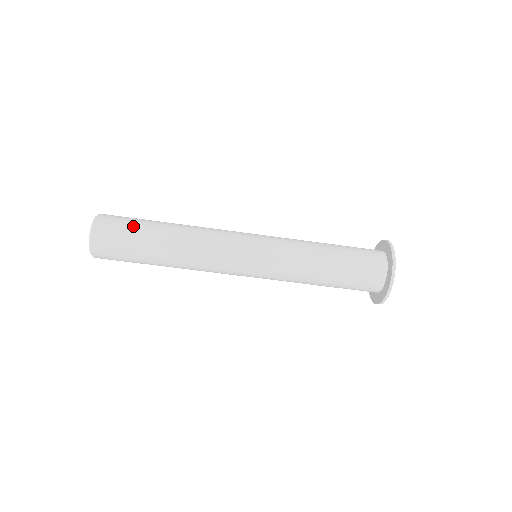
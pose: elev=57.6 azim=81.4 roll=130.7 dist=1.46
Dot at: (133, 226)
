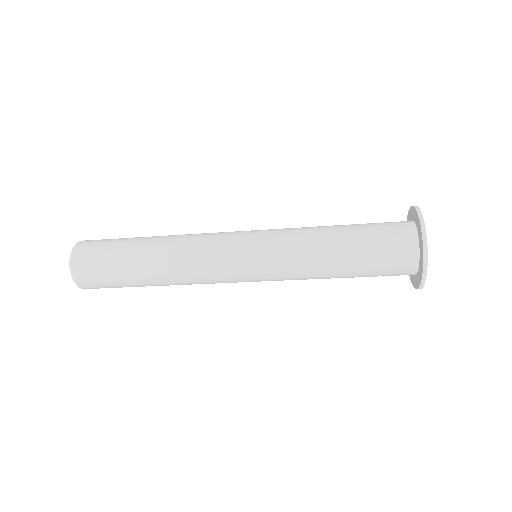
Dot at: (111, 251)
